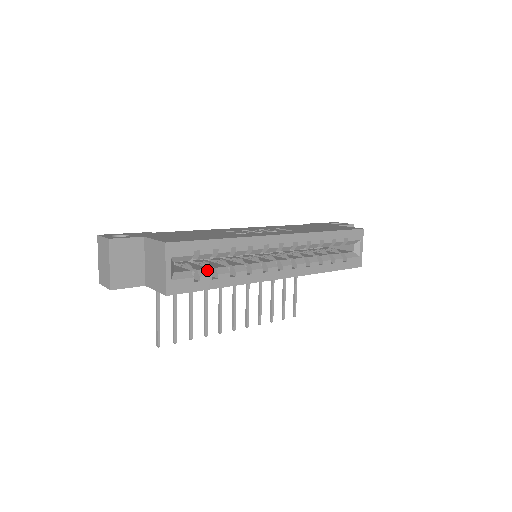
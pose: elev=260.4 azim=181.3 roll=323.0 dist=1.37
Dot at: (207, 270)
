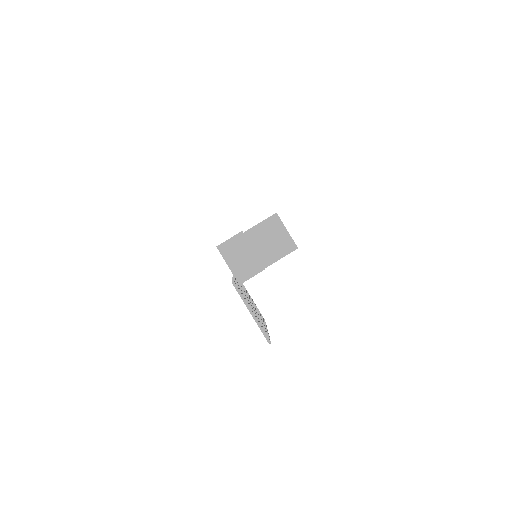
Dot at: occluded
